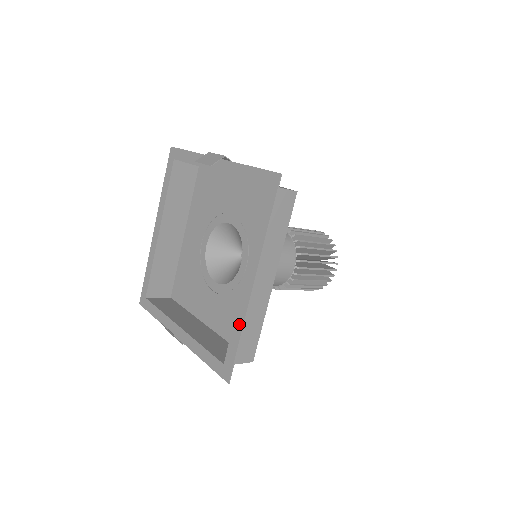
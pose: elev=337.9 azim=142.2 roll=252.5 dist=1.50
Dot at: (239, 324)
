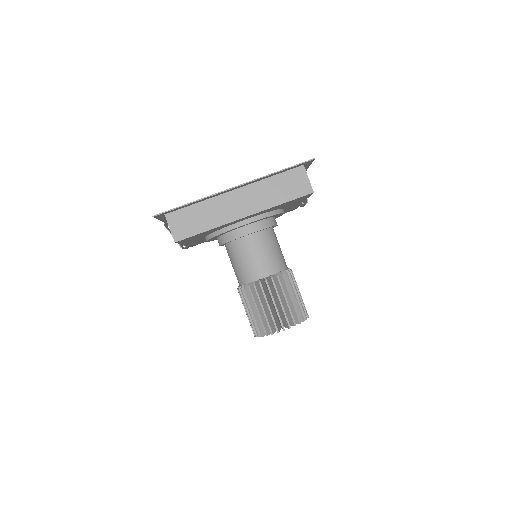
Dot at: (200, 199)
